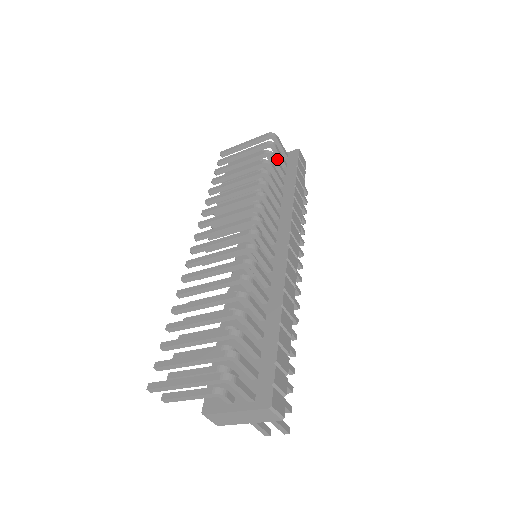
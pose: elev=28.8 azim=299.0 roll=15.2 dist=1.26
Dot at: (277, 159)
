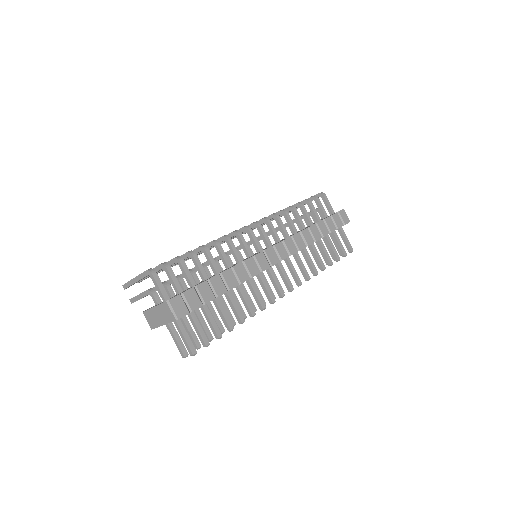
Dot at: (314, 207)
